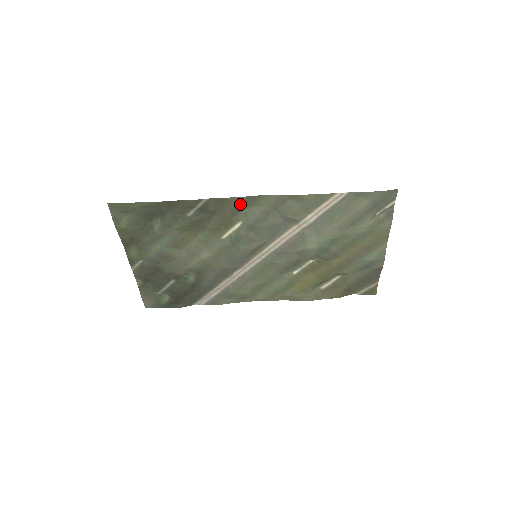
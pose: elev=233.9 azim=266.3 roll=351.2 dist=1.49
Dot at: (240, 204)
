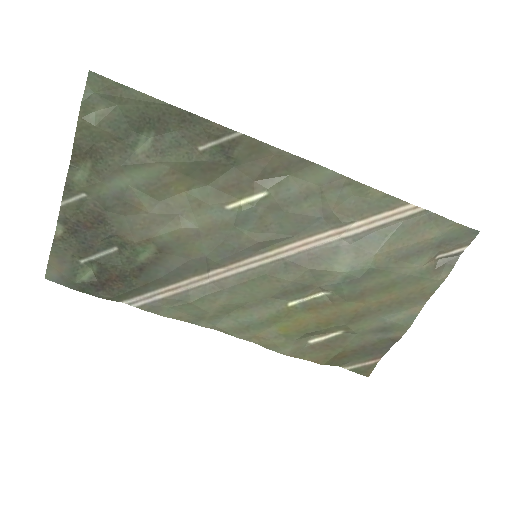
Dot at: (280, 164)
